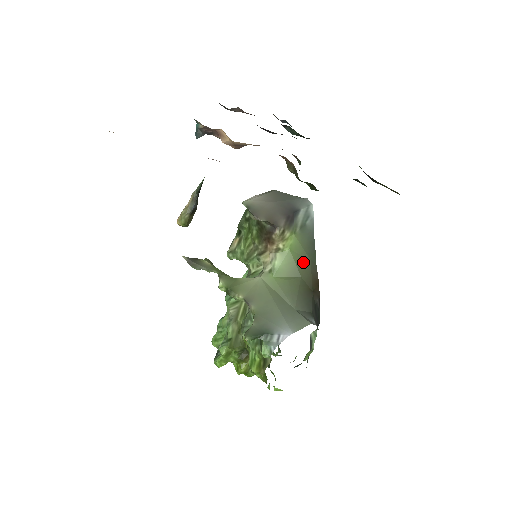
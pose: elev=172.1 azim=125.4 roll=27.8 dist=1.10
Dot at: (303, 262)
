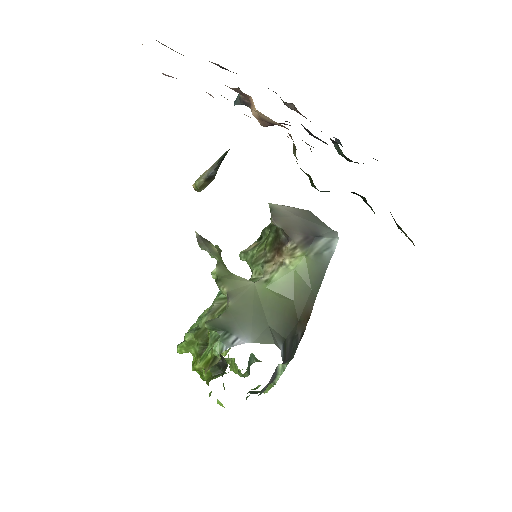
Dot at: (303, 288)
